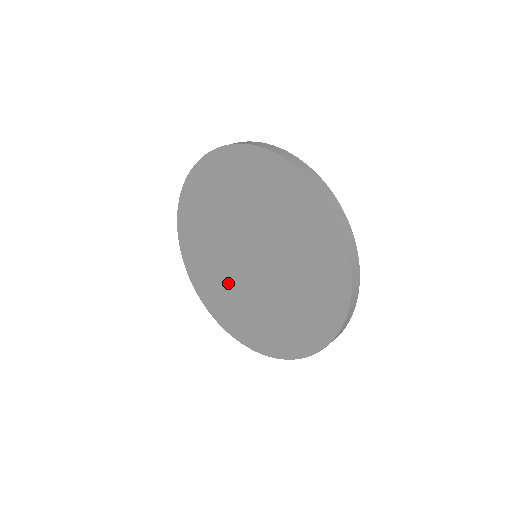
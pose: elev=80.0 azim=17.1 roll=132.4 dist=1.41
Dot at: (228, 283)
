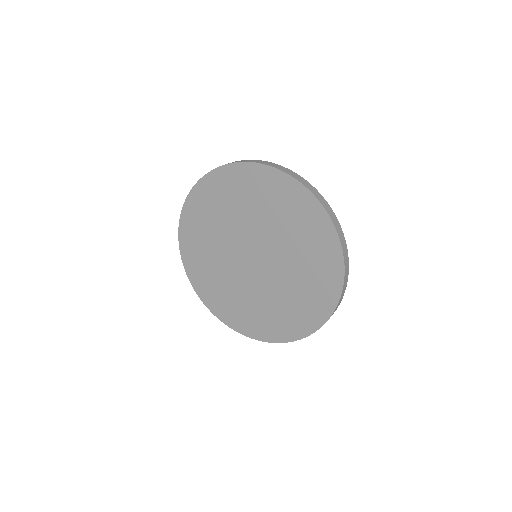
Dot at: (217, 245)
